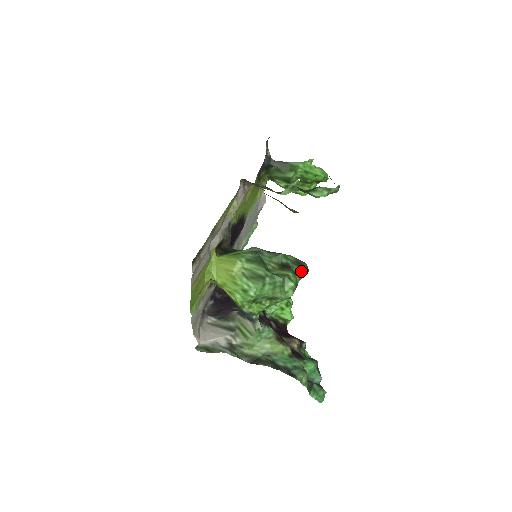
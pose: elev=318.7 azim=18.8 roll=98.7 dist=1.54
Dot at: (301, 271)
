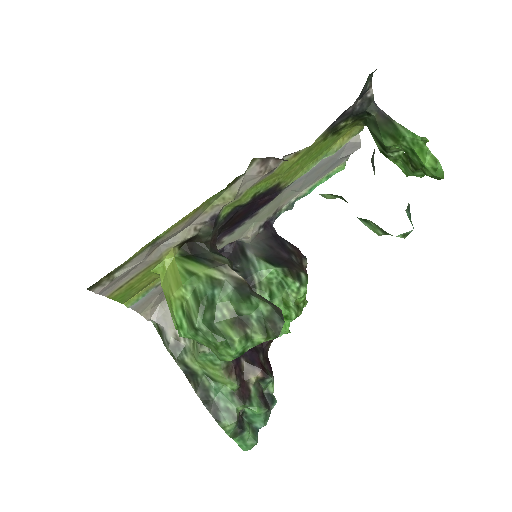
Dot at: (260, 338)
